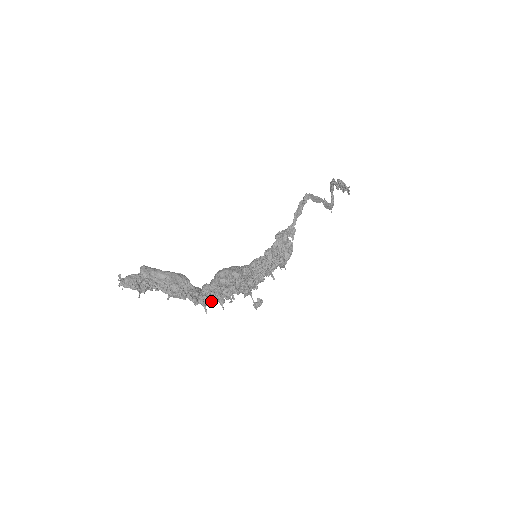
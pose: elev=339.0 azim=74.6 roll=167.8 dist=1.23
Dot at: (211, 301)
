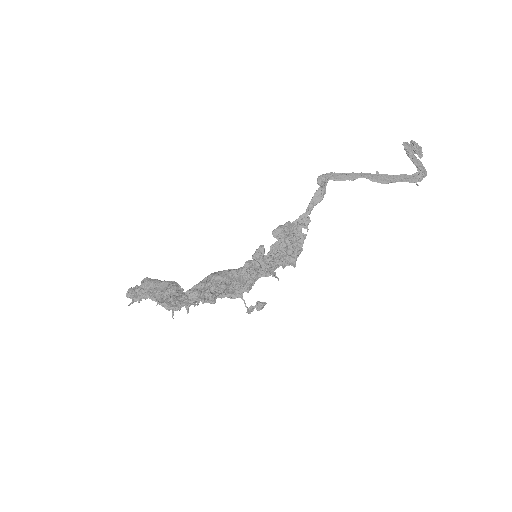
Dot at: (181, 306)
